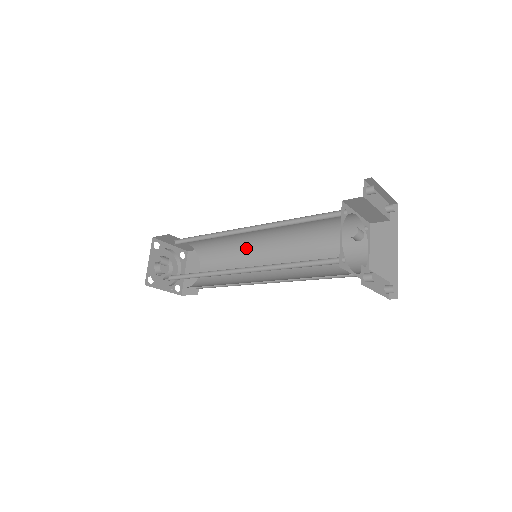
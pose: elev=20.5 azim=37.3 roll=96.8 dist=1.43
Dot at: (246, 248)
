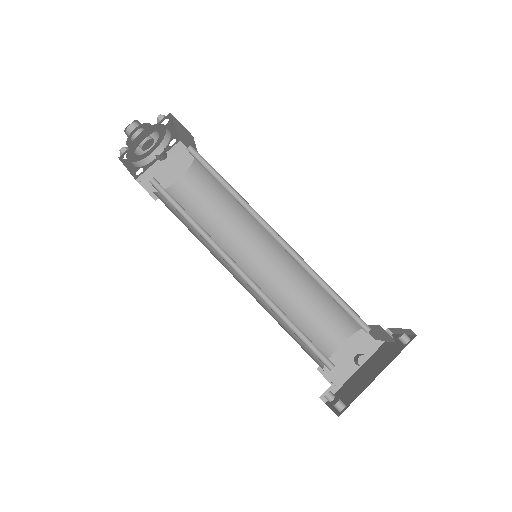
Dot at: (246, 222)
